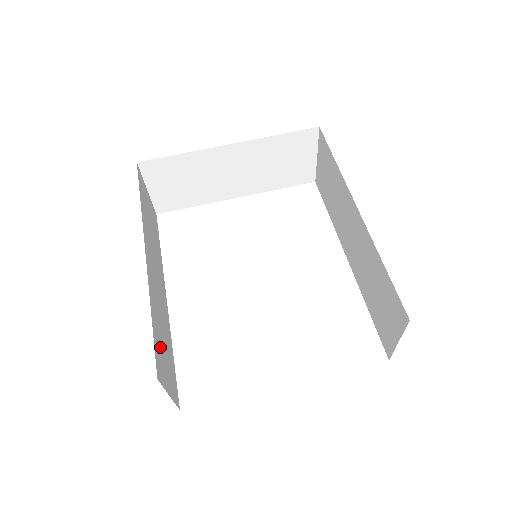
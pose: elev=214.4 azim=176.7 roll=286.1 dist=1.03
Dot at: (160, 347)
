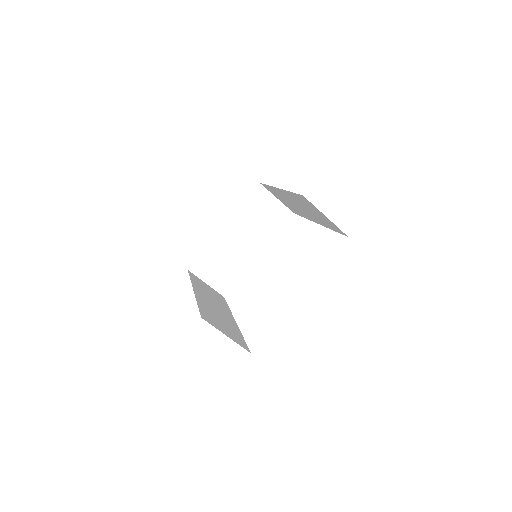
Dot at: (212, 318)
